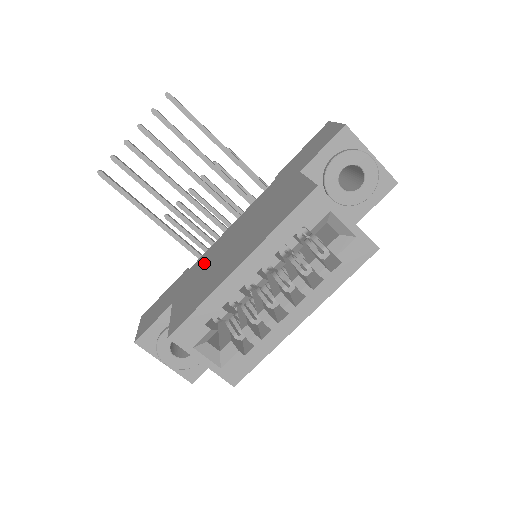
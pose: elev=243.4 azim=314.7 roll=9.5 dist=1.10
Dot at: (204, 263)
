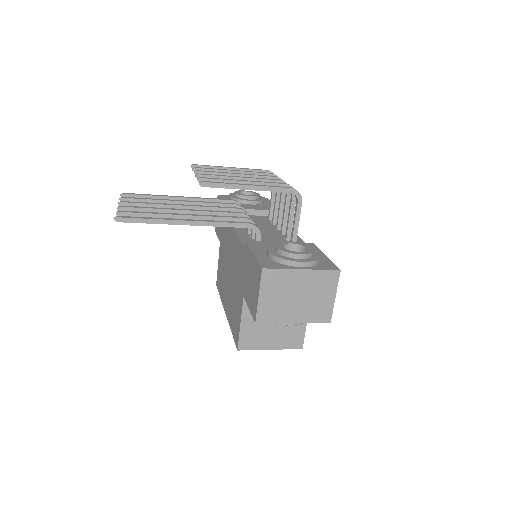
Dot at: (226, 241)
